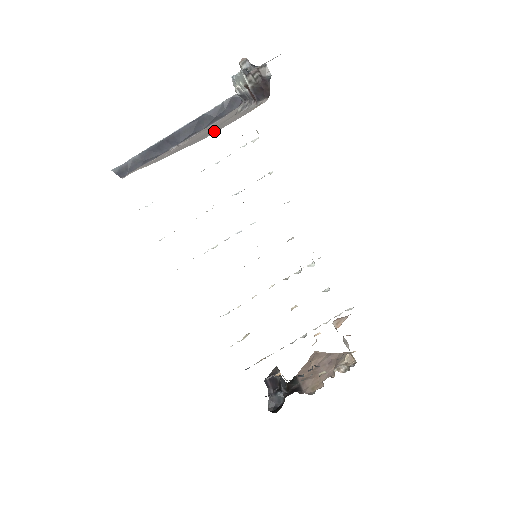
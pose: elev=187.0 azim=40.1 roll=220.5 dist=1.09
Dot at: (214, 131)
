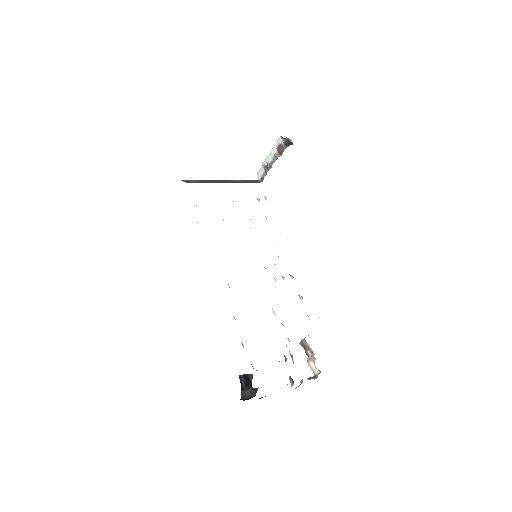
Dot at: occluded
